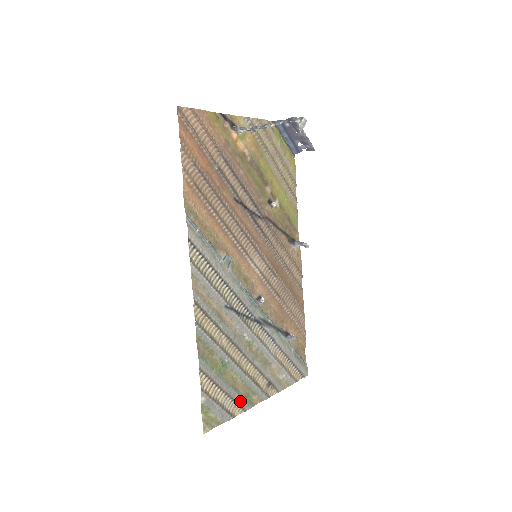
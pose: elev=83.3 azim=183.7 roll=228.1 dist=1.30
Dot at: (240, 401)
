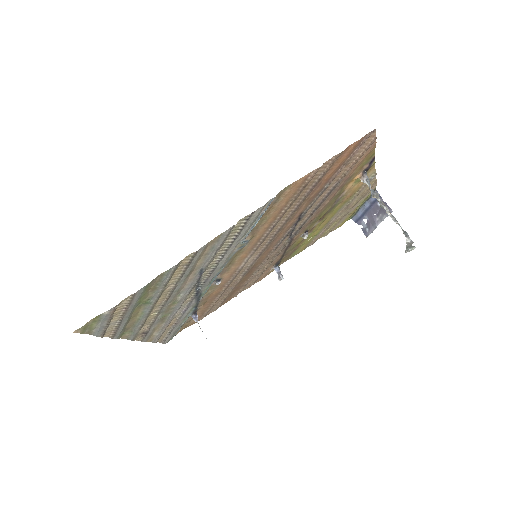
Dot at: (119, 330)
